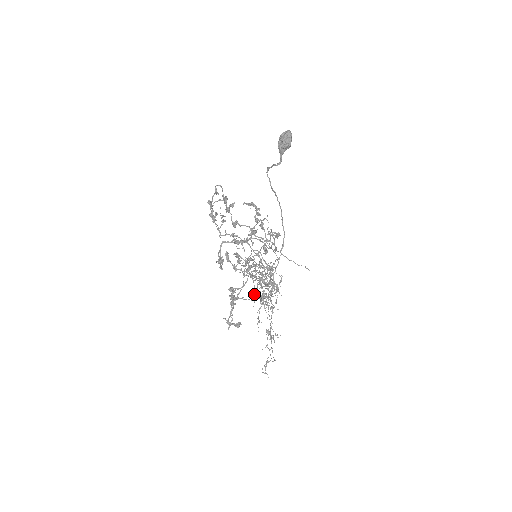
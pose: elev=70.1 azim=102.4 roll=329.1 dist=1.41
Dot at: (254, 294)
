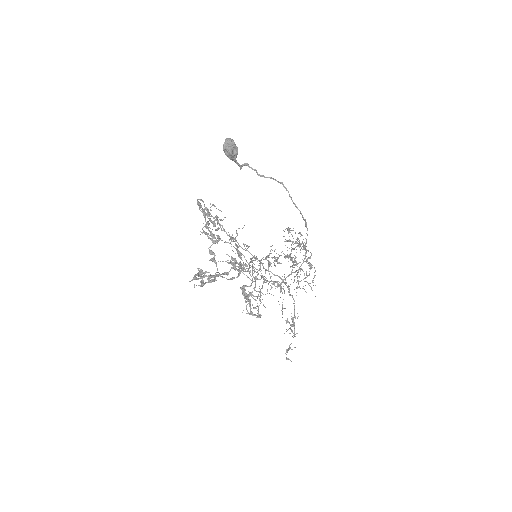
Dot at: (272, 284)
